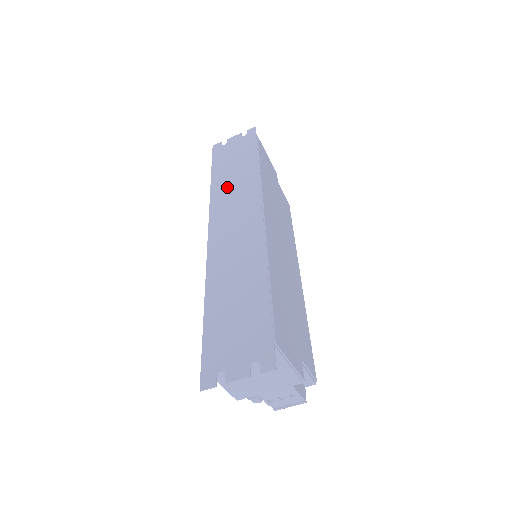
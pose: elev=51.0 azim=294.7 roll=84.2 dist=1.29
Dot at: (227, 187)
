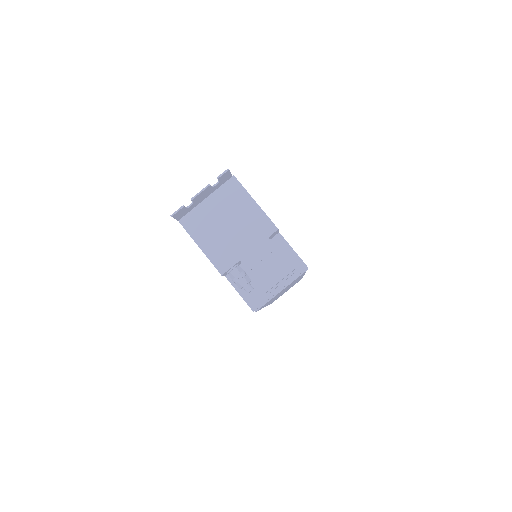
Dot at: occluded
